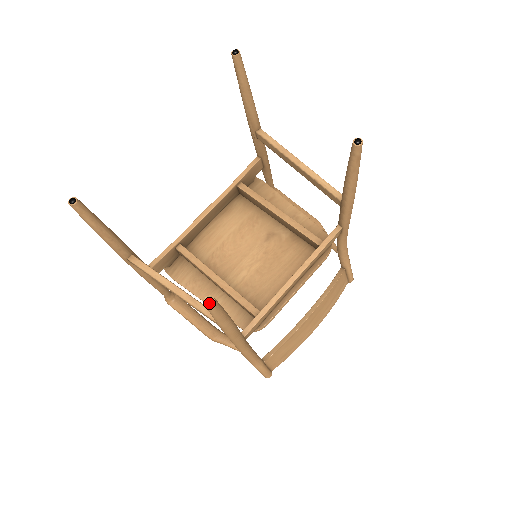
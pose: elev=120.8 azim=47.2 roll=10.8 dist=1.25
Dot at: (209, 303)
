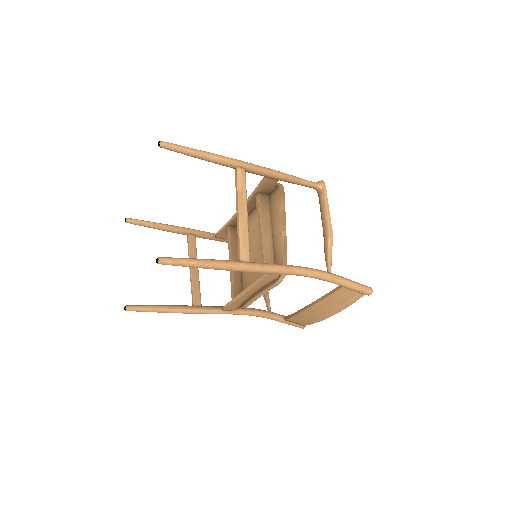
Dot at: (125, 310)
